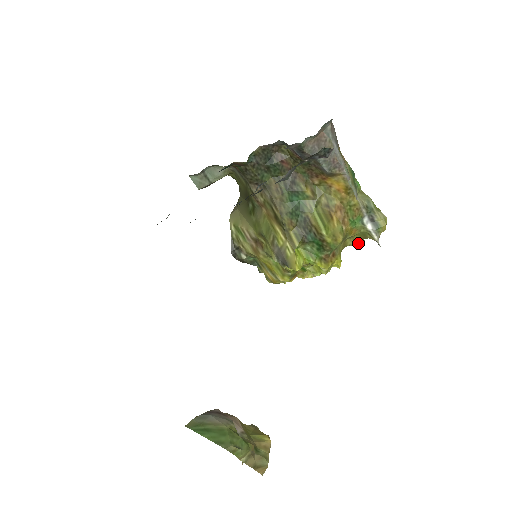
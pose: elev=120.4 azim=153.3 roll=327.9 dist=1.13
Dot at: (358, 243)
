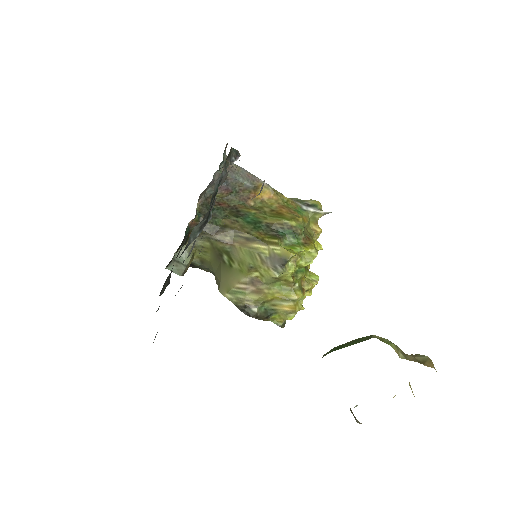
Dot at: (317, 230)
